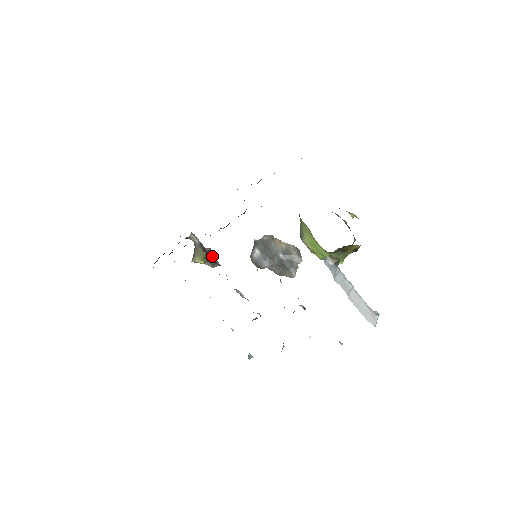
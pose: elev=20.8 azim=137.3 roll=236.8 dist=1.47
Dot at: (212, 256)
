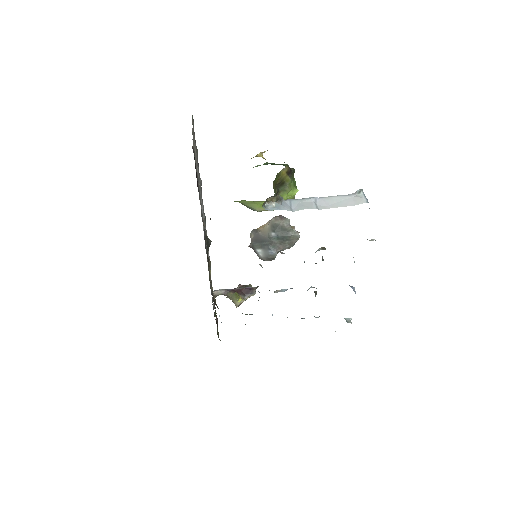
Dot at: (244, 288)
